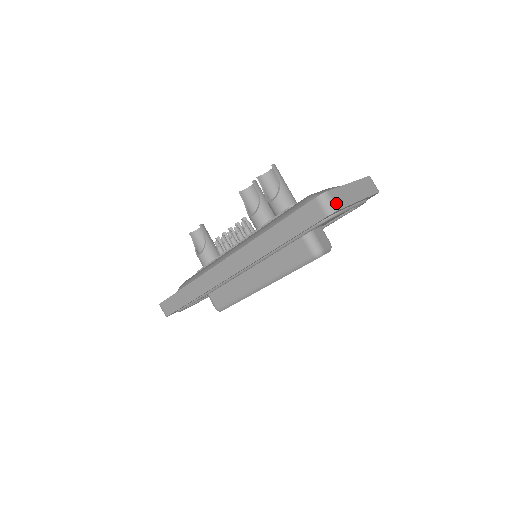
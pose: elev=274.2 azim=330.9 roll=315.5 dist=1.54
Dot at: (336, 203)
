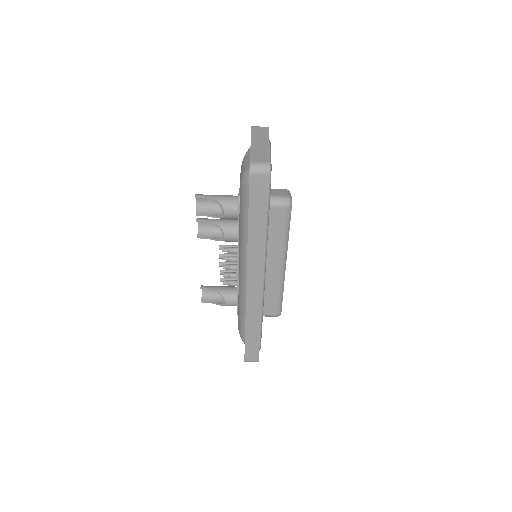
Dot at: (263, 161)
